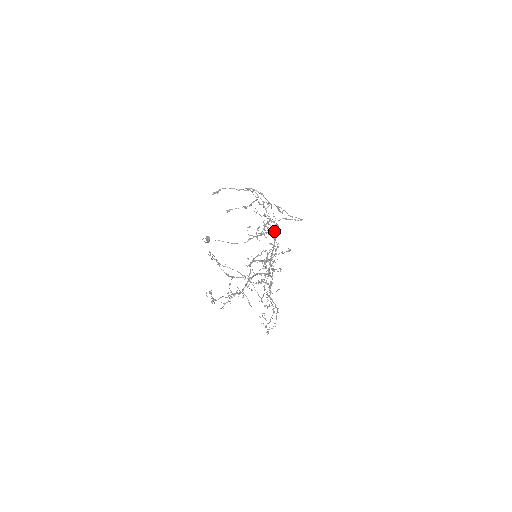
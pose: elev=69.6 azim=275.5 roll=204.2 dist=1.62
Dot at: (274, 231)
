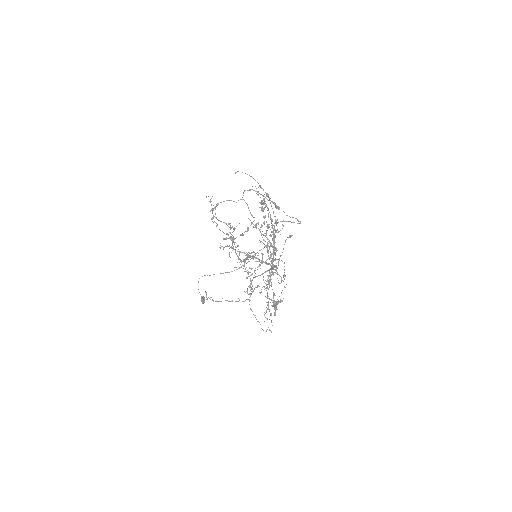
Dot at: occluded
